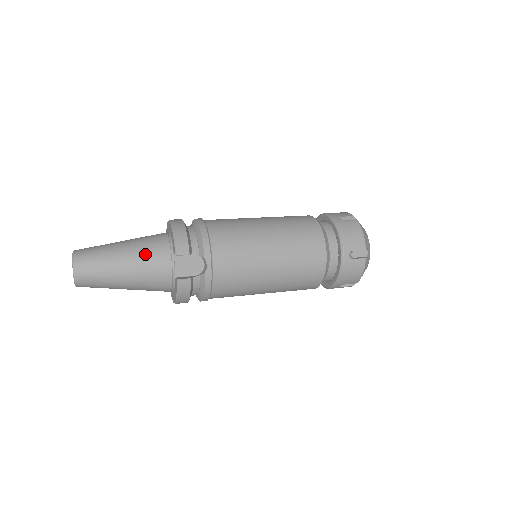
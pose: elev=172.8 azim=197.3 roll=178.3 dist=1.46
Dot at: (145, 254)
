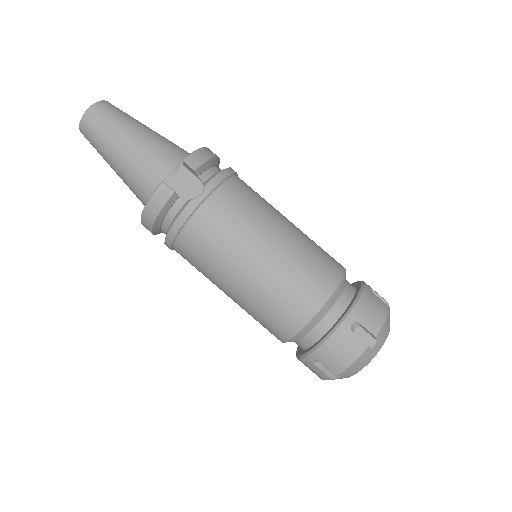
Dot at: (159, 145)
